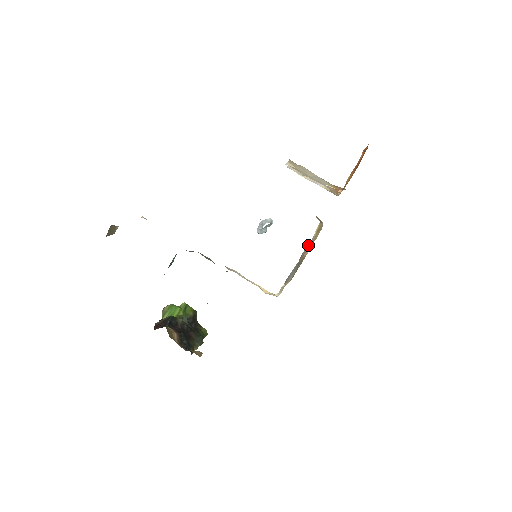
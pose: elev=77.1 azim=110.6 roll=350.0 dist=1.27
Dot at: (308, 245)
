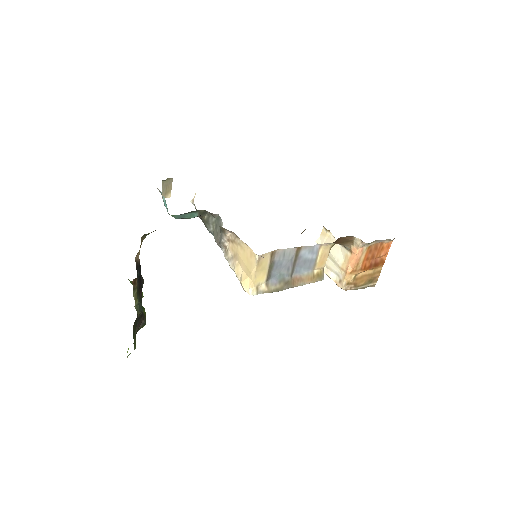
Dot at: (305, 273)
